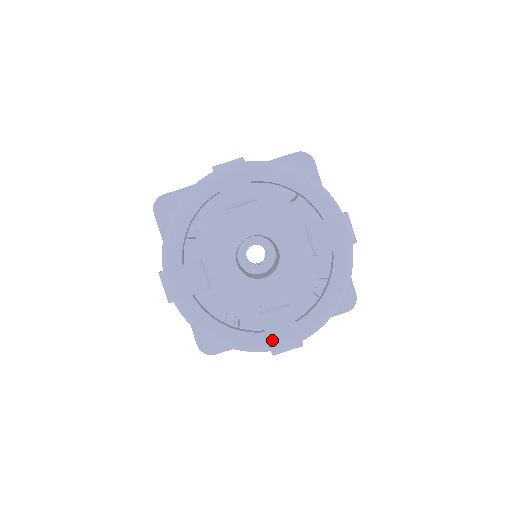
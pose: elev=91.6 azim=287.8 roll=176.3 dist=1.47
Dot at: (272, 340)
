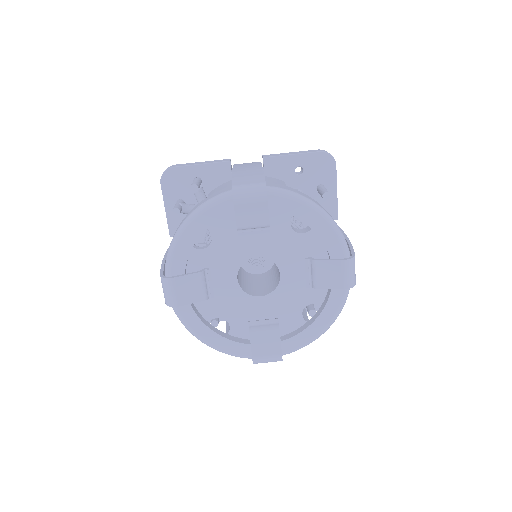
Dot at: (256, 354)
